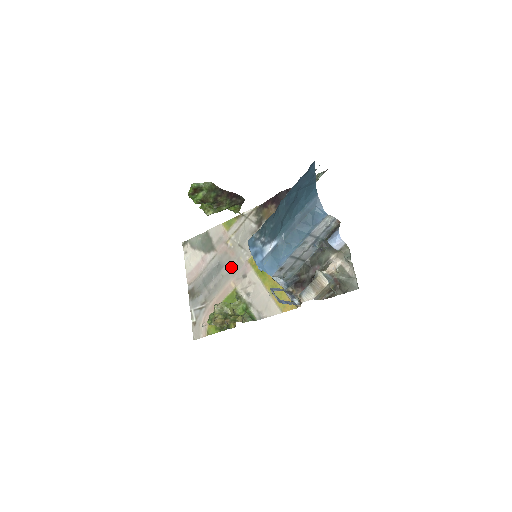
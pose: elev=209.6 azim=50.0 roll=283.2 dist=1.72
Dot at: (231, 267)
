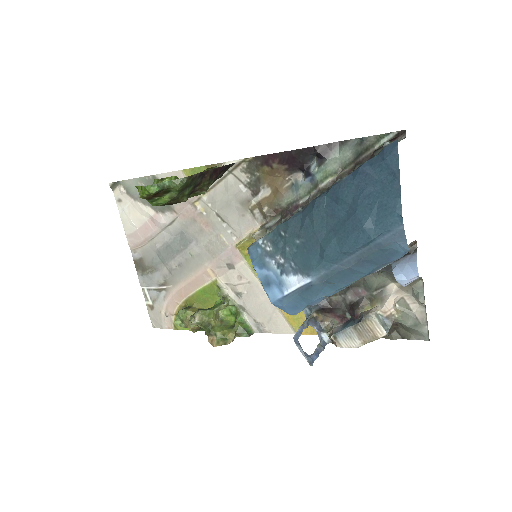
Dot at: (205, 245)
